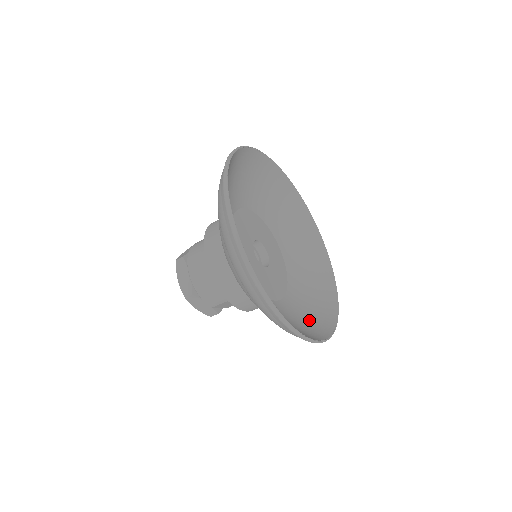
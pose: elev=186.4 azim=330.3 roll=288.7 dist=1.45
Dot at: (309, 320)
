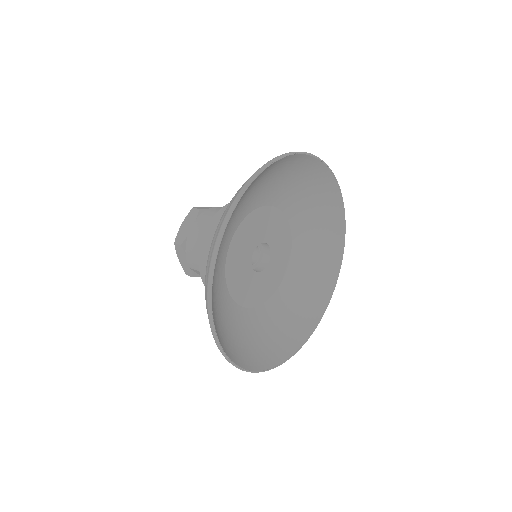
Dot at: (254, 344)
